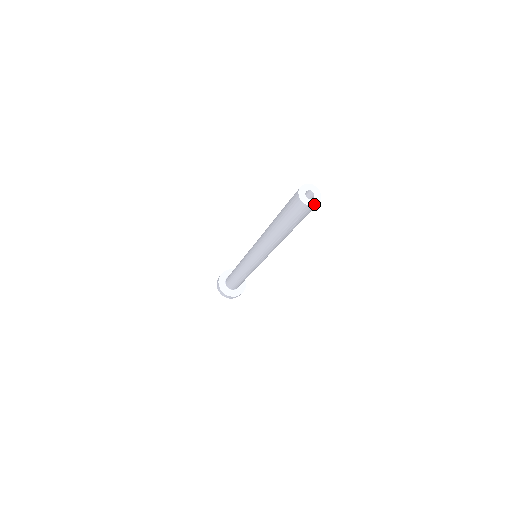
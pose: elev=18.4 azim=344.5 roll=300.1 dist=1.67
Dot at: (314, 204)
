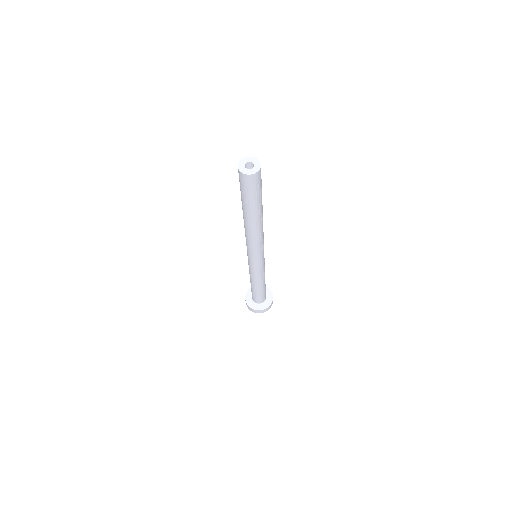
Dot at: (257, 170)
